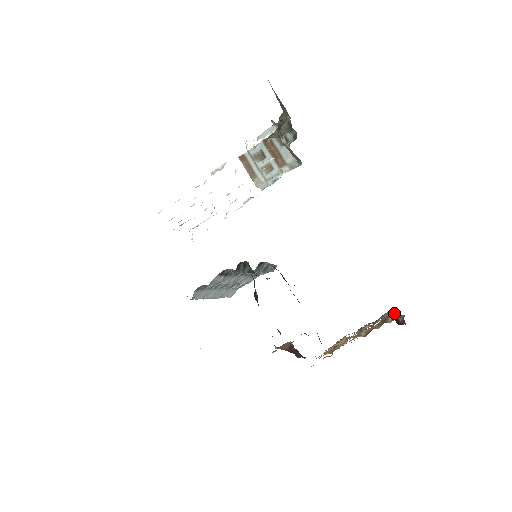
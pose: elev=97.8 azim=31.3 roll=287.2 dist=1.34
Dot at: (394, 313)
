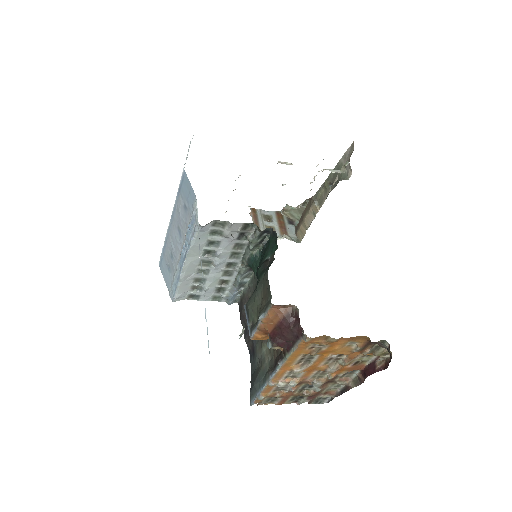
Dot at: (353, 378)
